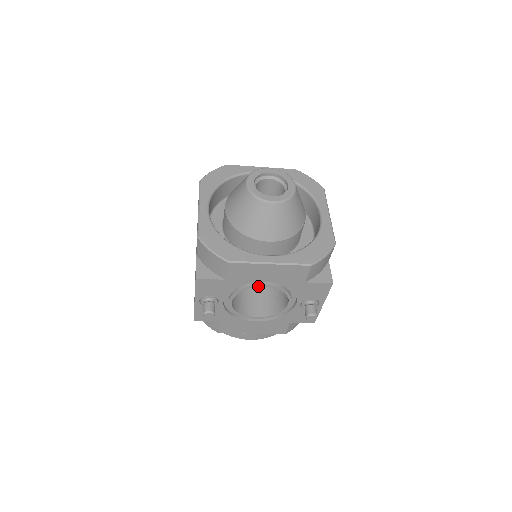
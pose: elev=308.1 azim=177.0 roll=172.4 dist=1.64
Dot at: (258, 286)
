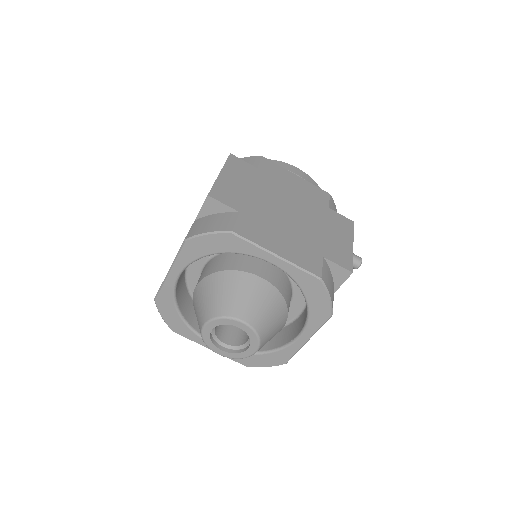
Dot at: occluded
